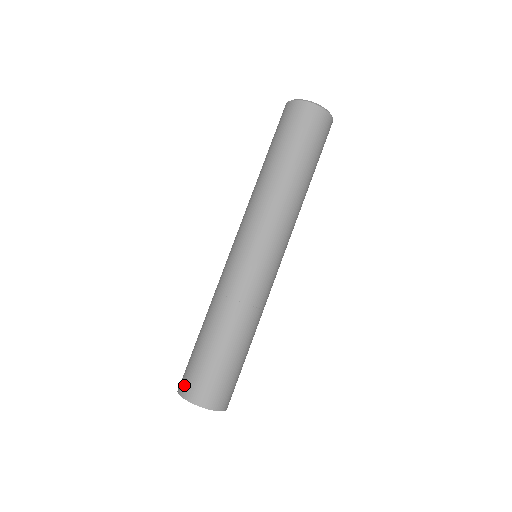
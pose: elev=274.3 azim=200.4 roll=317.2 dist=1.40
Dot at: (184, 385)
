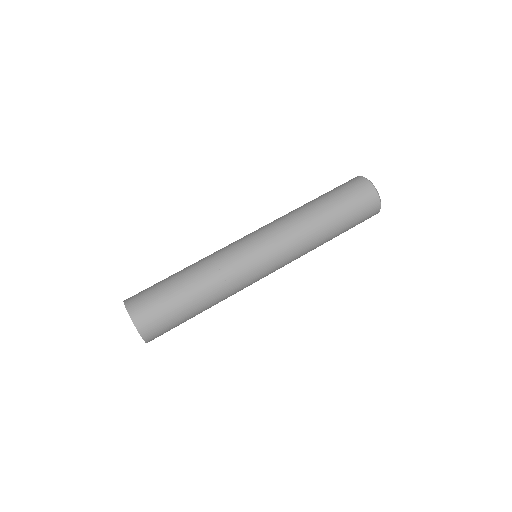
Dot at: (133, 296)
